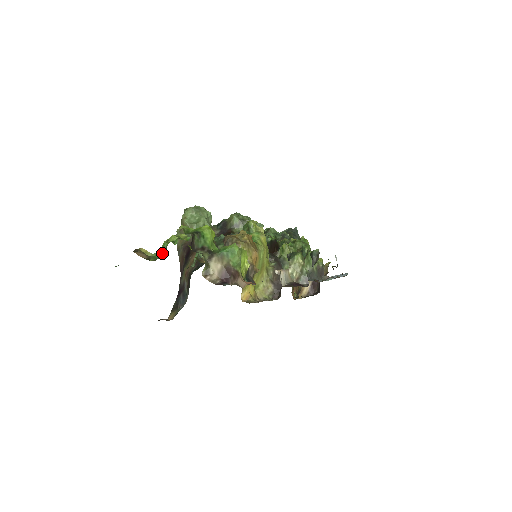
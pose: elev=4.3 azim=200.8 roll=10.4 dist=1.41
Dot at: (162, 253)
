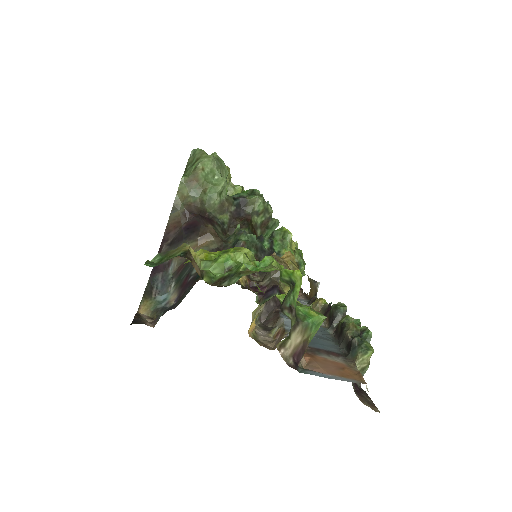
Dot at: (219, 271)
